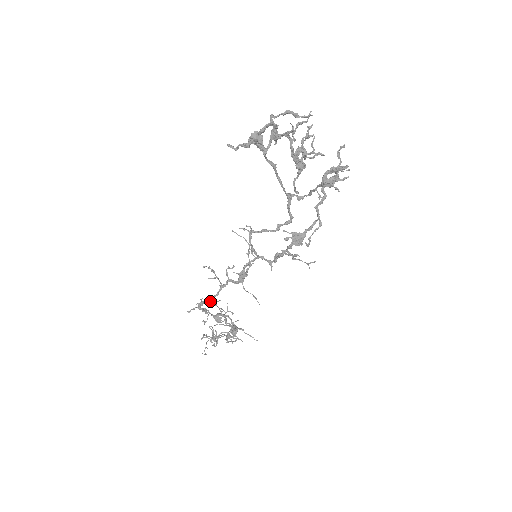
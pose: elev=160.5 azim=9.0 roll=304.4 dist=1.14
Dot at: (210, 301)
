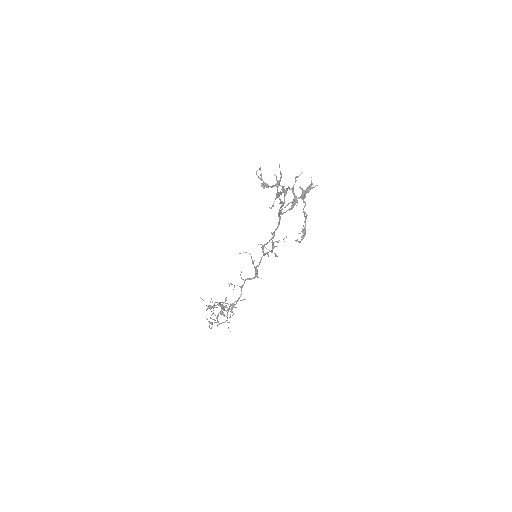
Dot at: occluded
